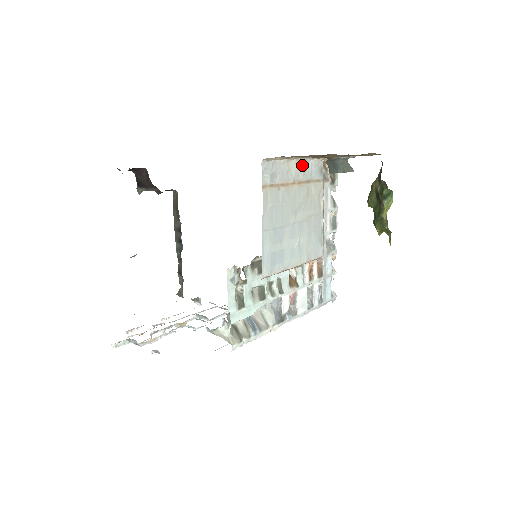
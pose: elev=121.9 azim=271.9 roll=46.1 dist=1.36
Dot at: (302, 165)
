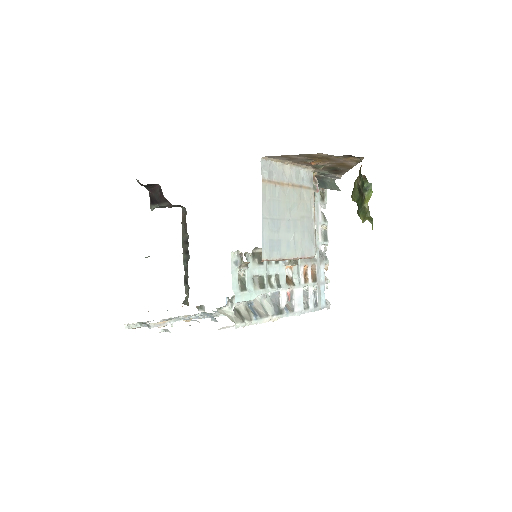
Dot at: (295, 171)
